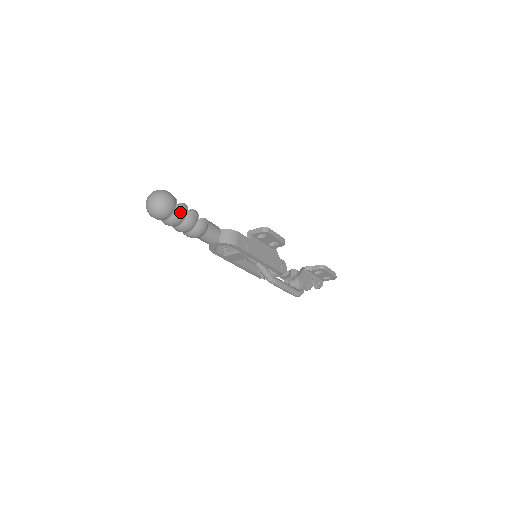
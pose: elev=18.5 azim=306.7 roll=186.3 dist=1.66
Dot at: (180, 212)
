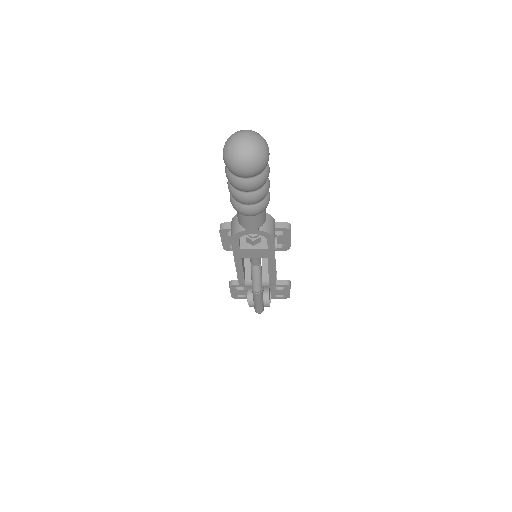
Dot at: (268, 173)
